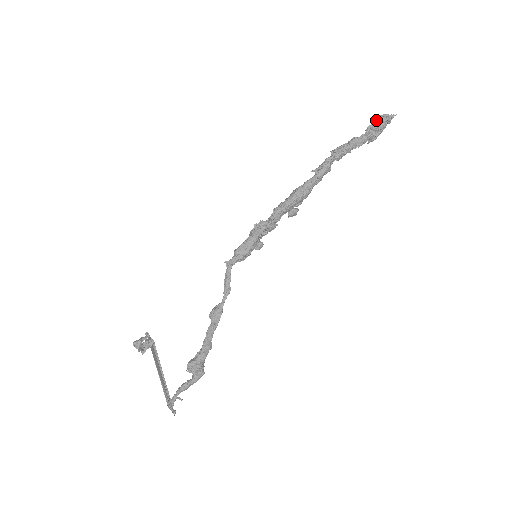
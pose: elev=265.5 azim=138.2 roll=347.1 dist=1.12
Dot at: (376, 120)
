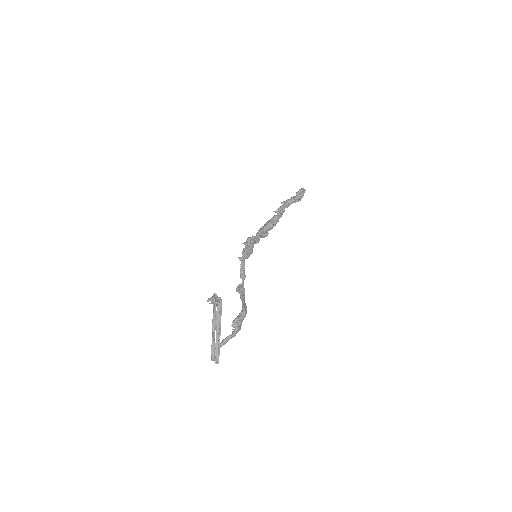
Dot at: (300, 190)
